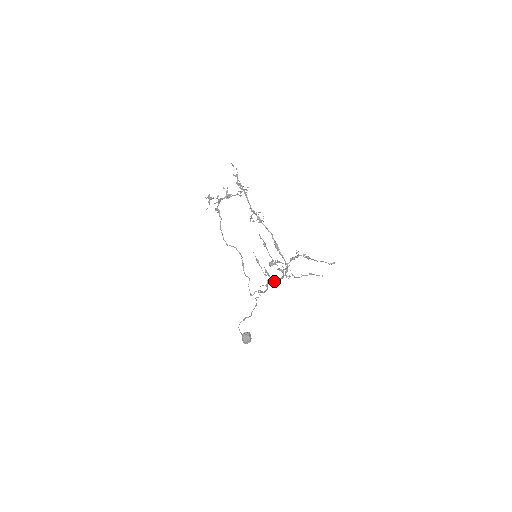
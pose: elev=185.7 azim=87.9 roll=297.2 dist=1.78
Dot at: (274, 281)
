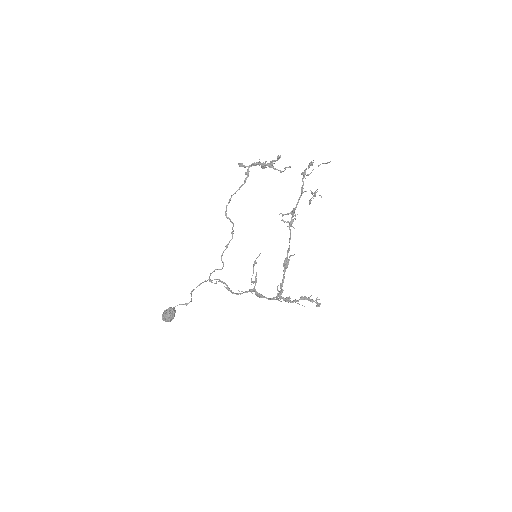
Dot at: (256, 292)
